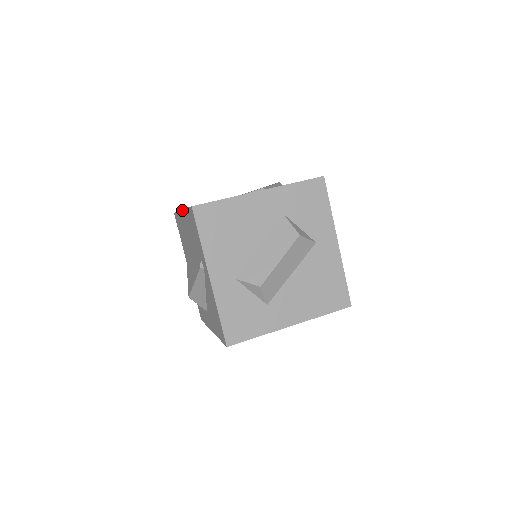
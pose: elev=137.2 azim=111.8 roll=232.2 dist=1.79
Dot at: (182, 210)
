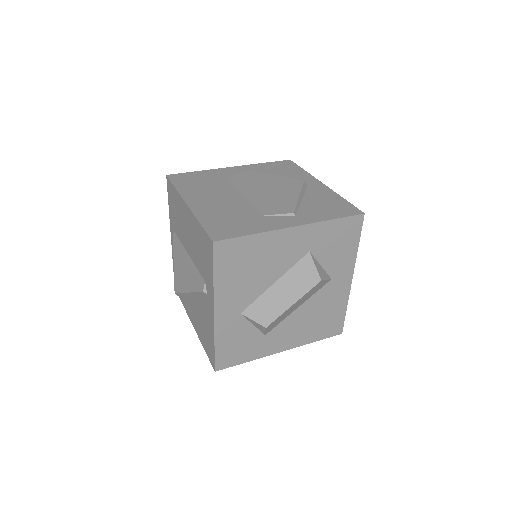
Dot at: (188, 207)
